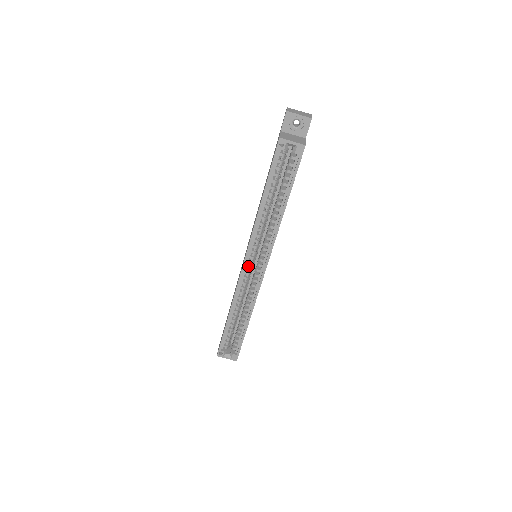
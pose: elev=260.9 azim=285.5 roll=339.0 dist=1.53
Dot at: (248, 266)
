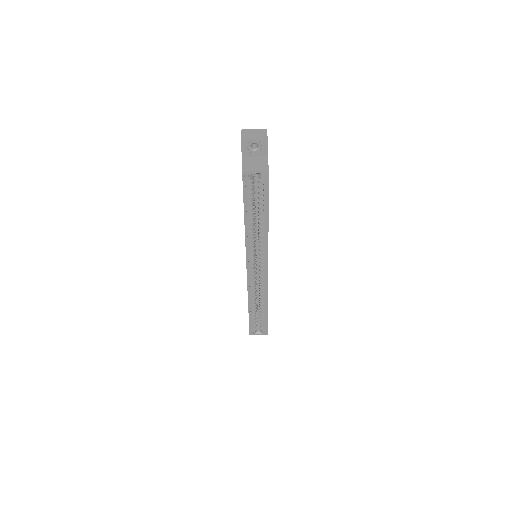
Dot at: (251, 269)
